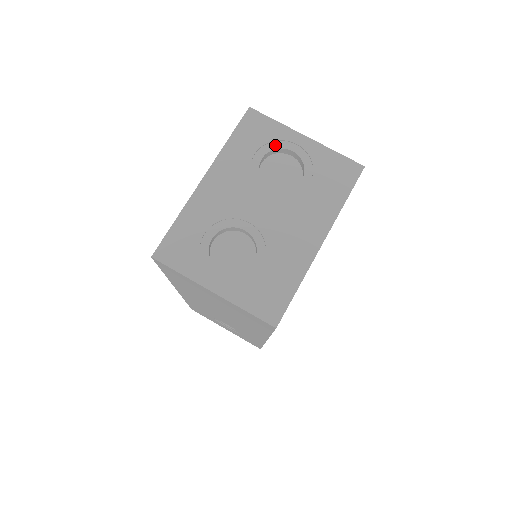
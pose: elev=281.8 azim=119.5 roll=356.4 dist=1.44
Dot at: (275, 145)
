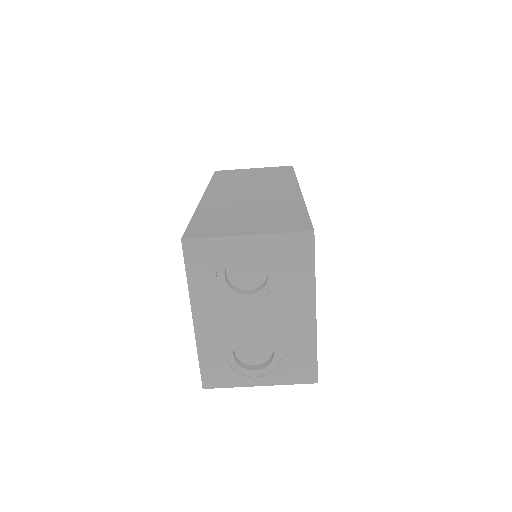
Dot at: (227, 259)
